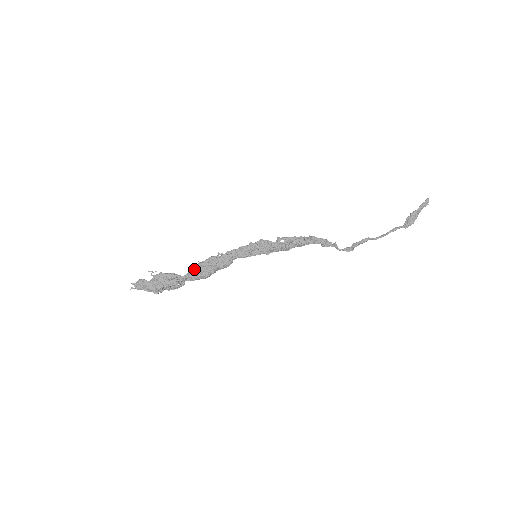
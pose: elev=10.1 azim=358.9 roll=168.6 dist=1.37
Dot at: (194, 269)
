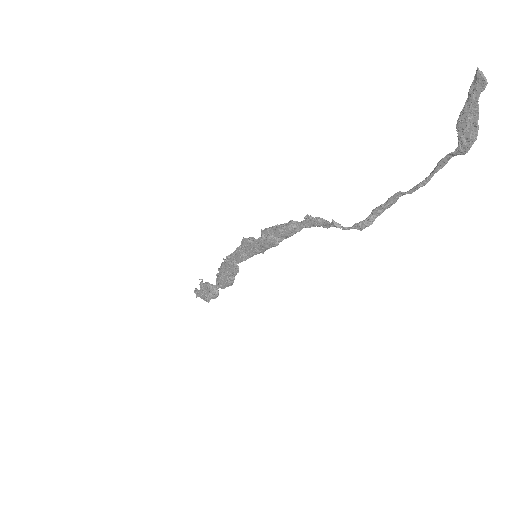
Dot at: (217, 277)
